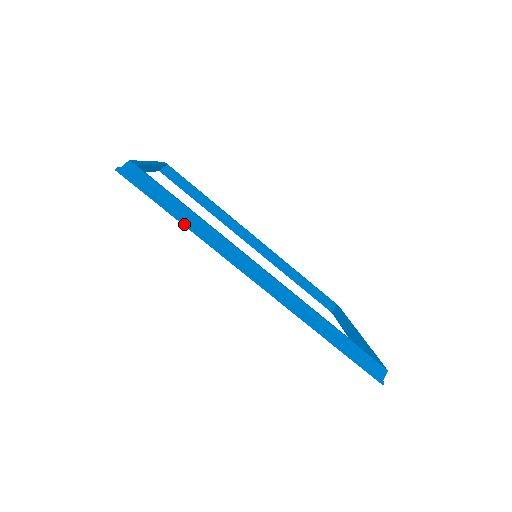
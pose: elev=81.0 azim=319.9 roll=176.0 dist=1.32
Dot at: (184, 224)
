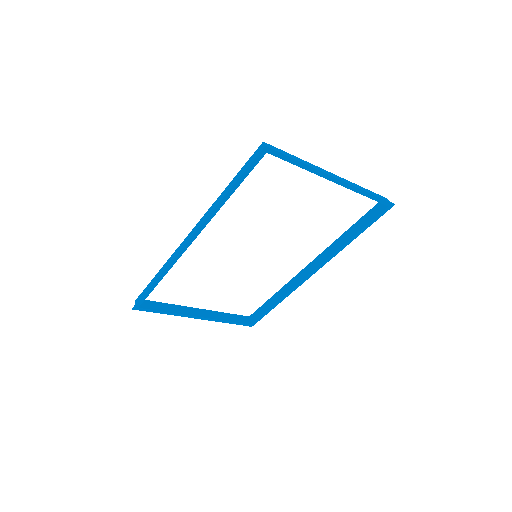
Dot at: (156, 280)
